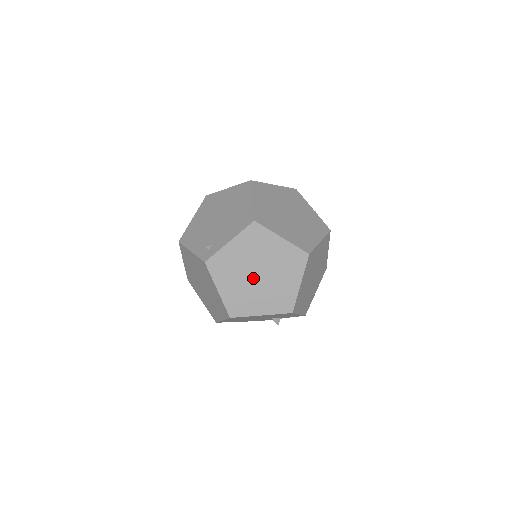
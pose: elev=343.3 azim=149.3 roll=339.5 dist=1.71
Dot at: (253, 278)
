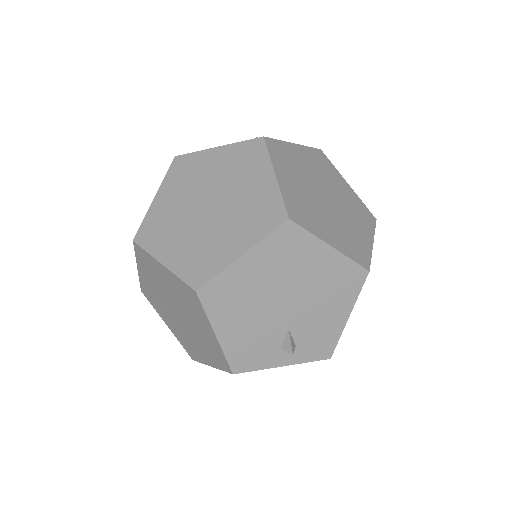
Dot at: (320, 196)
